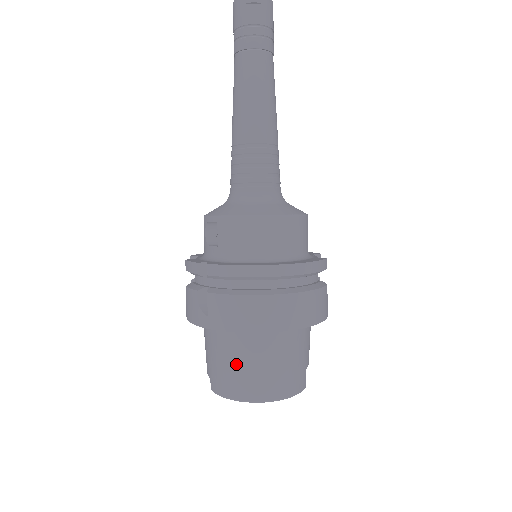
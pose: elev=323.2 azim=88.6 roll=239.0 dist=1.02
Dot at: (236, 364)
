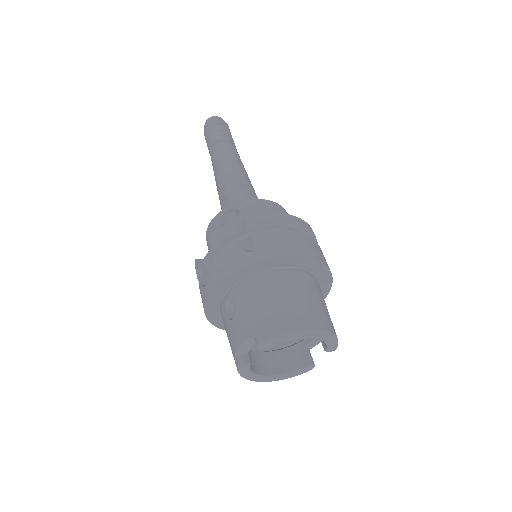
Dot at: (287, 298)
